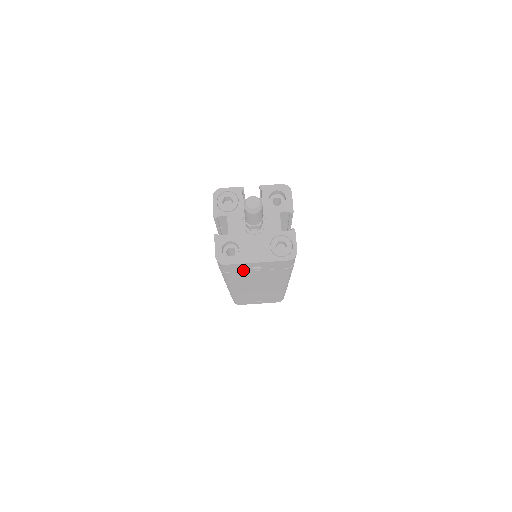
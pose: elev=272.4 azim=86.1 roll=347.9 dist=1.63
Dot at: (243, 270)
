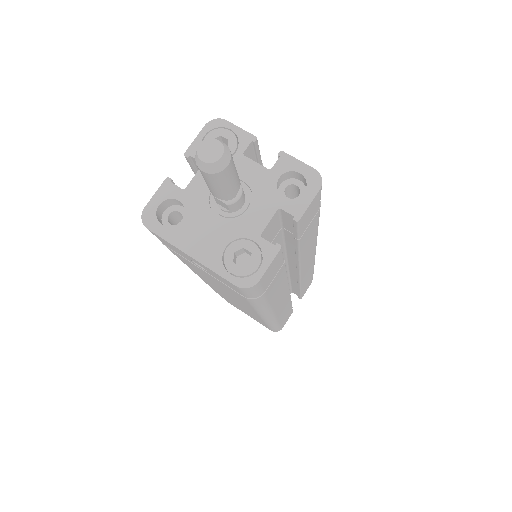
Dot at: (184, 256)
